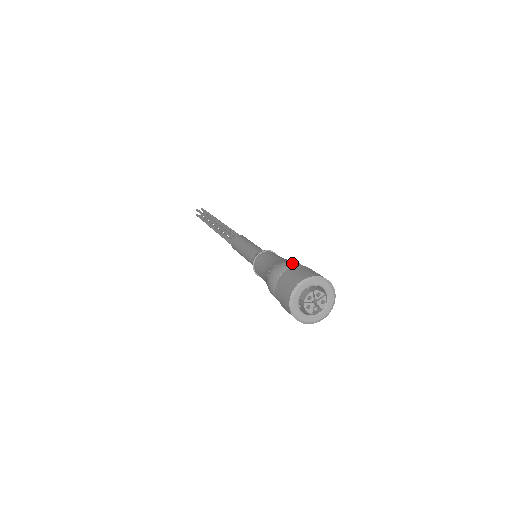
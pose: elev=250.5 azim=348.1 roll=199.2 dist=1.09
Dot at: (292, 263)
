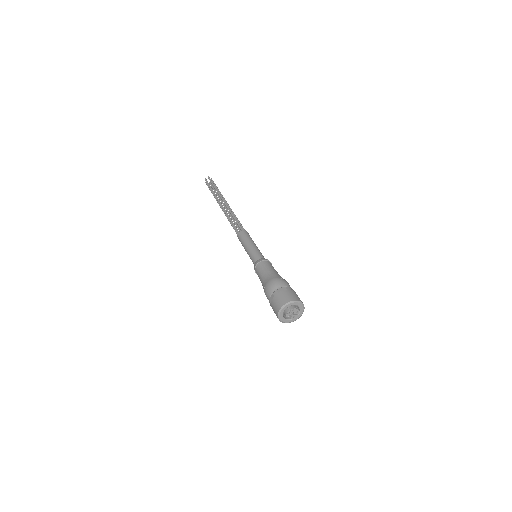
Dot at: occluded
